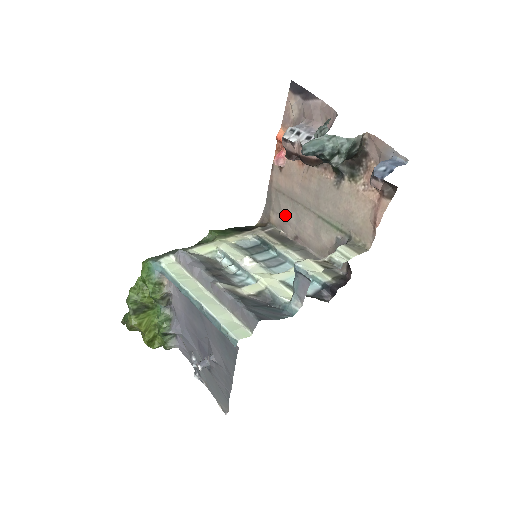
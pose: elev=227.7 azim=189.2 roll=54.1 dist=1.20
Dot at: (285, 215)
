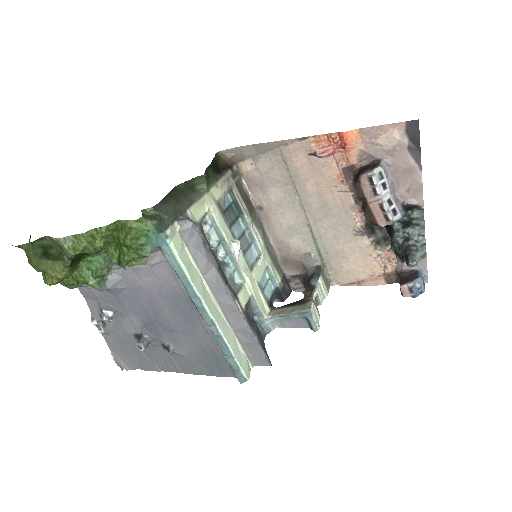
Dot at: (268, 183)
